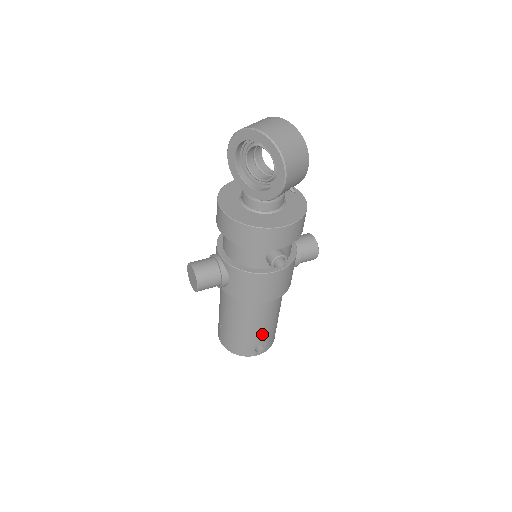
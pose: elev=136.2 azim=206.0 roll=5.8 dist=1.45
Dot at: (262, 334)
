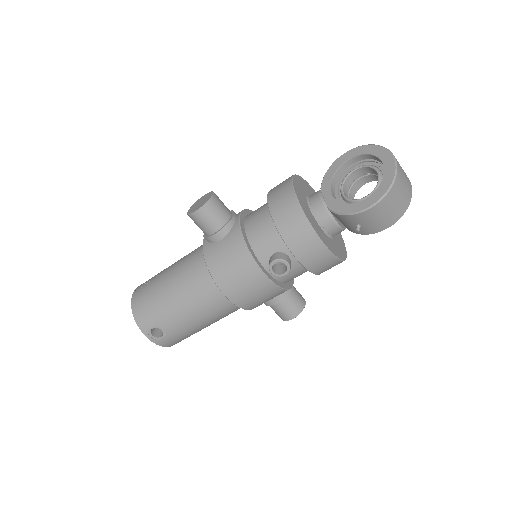
Dot at: (177, 321)
